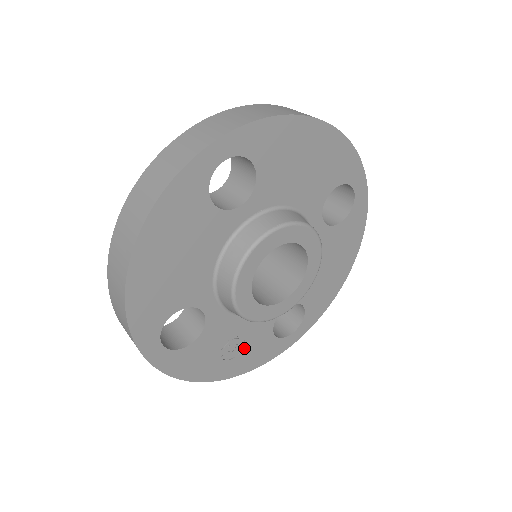
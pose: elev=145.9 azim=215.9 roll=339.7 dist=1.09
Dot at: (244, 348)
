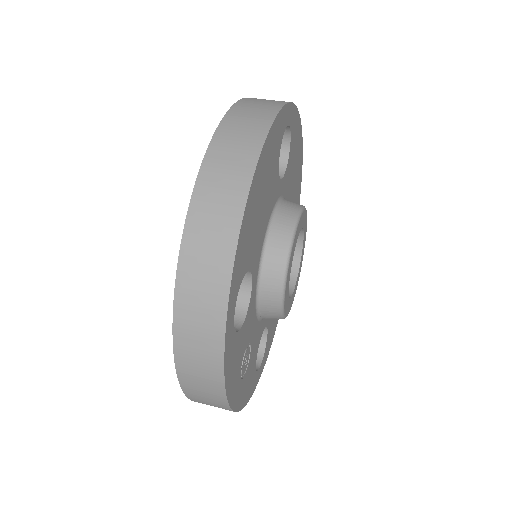
Dot at: (247, 367)
